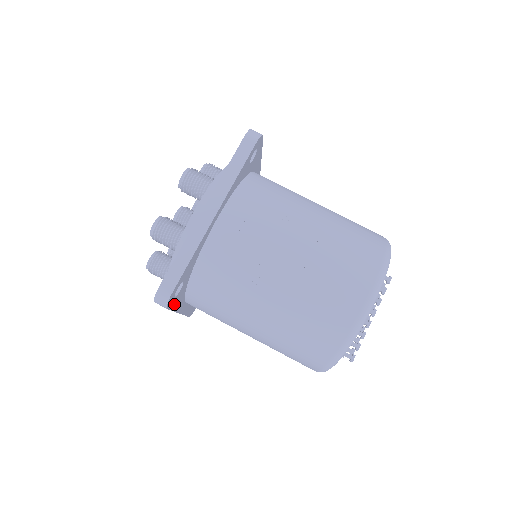
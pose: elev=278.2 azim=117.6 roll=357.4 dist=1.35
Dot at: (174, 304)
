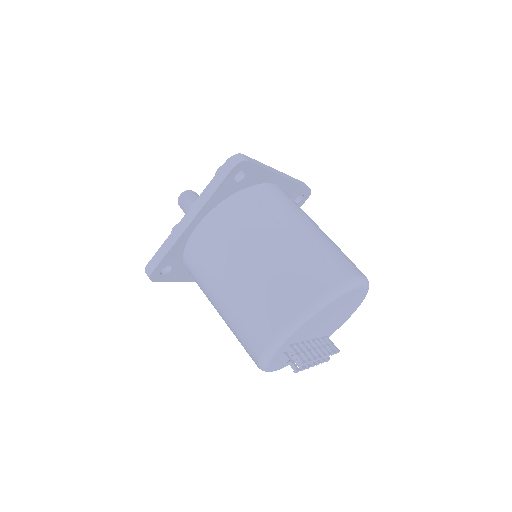
Dot at: (223, 186)
